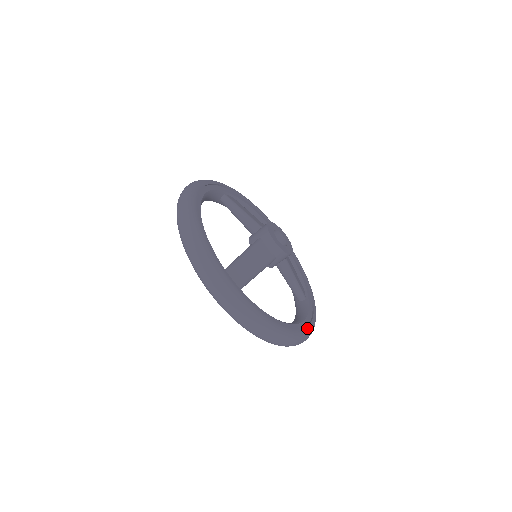
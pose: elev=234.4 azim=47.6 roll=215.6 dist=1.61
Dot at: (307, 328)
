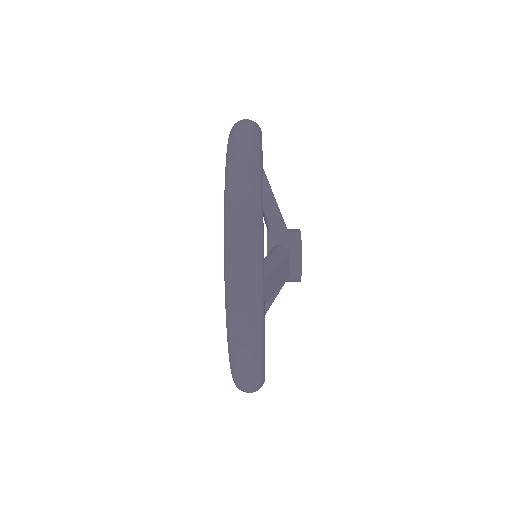
Dot at: occluded
